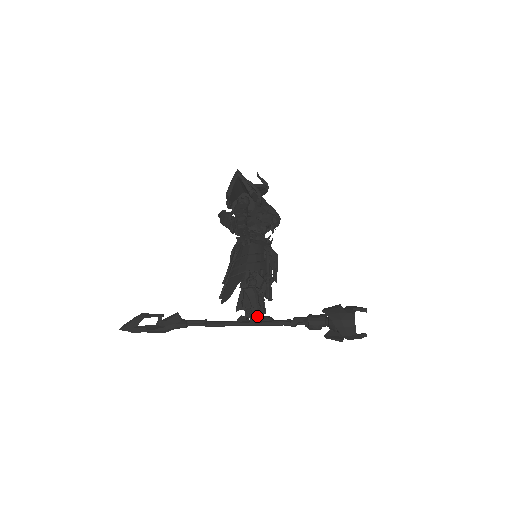
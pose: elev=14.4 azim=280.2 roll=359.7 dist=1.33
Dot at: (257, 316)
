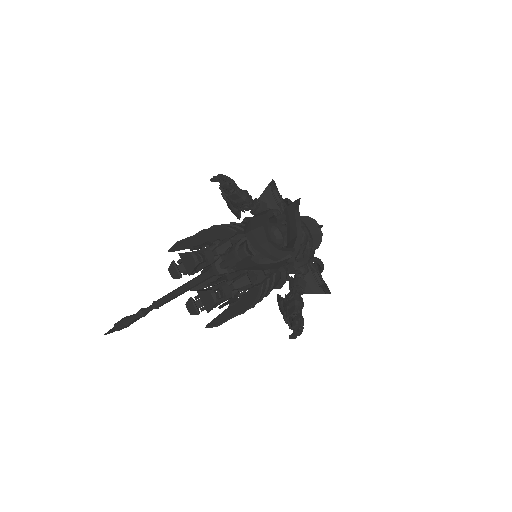
Dot at: occluded
